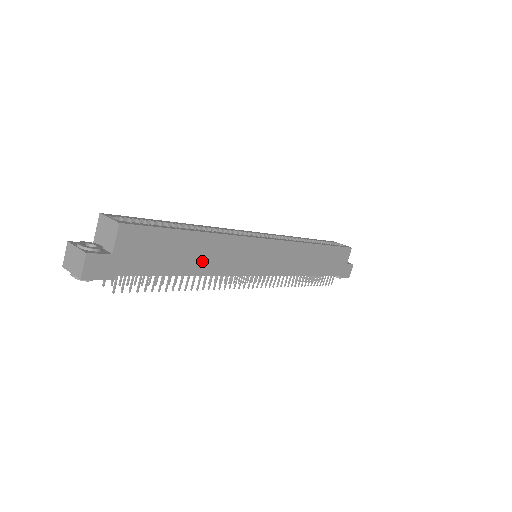
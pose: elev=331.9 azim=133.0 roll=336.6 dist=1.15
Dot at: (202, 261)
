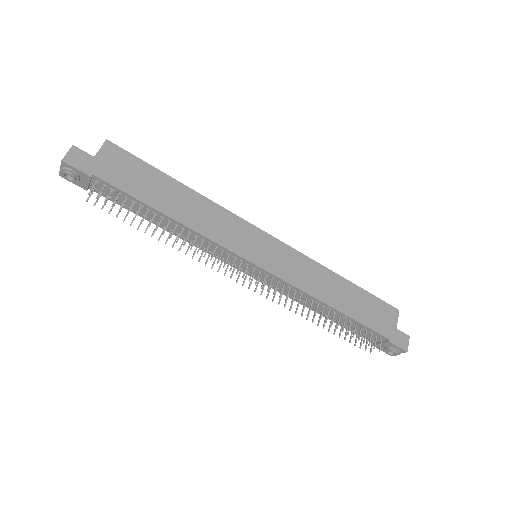
Dot at: (182, 210)
